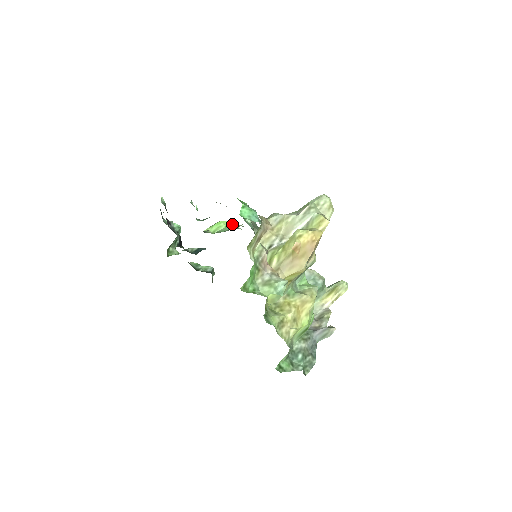
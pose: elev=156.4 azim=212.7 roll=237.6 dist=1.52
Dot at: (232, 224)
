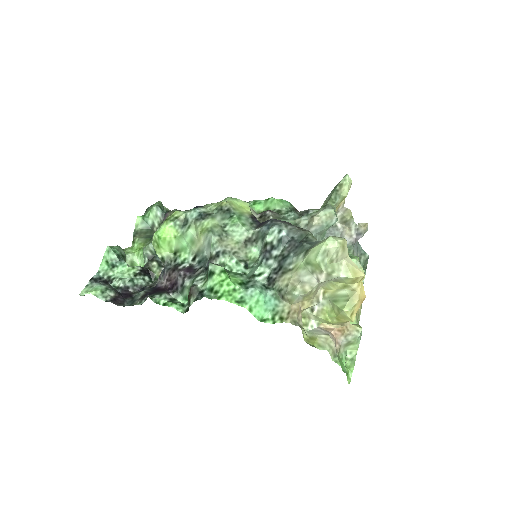
Dot at: (173, 224)
